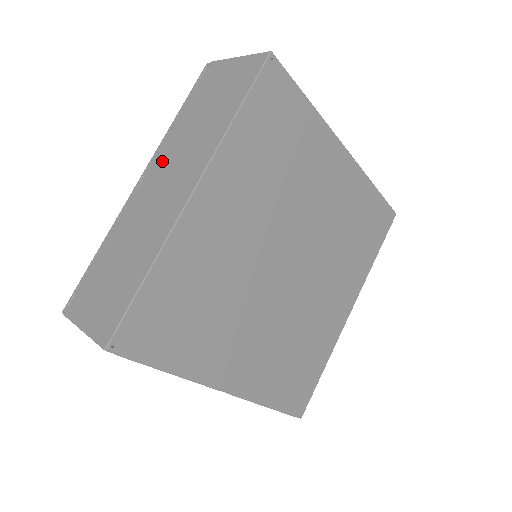
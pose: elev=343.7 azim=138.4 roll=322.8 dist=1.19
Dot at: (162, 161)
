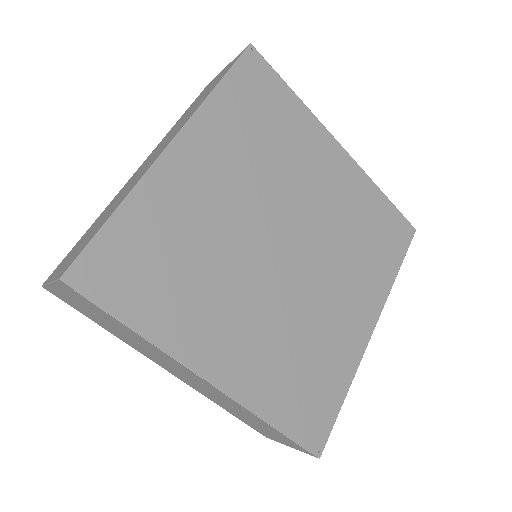
Dot at: (155, 149)
